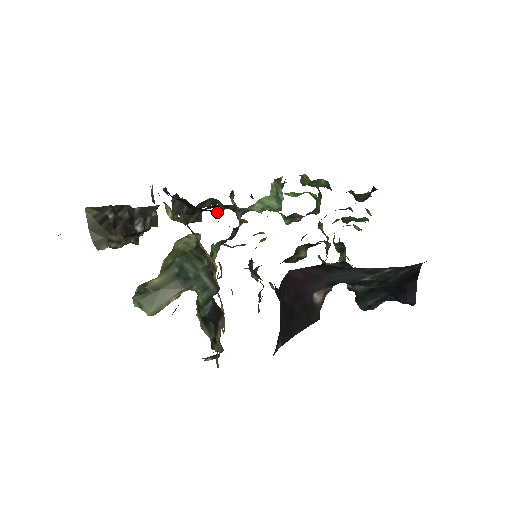
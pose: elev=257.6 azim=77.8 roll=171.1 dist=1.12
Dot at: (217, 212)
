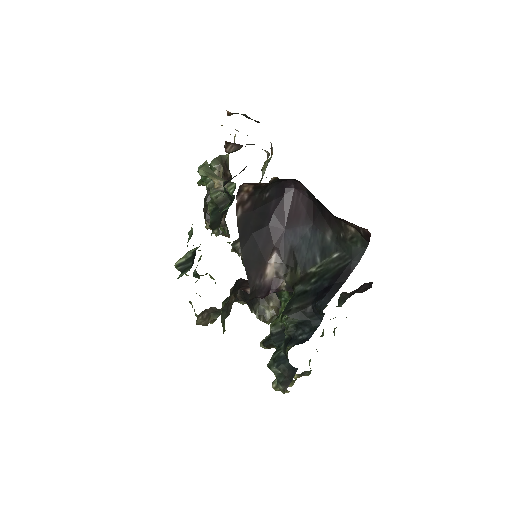
Dot at: occluded
